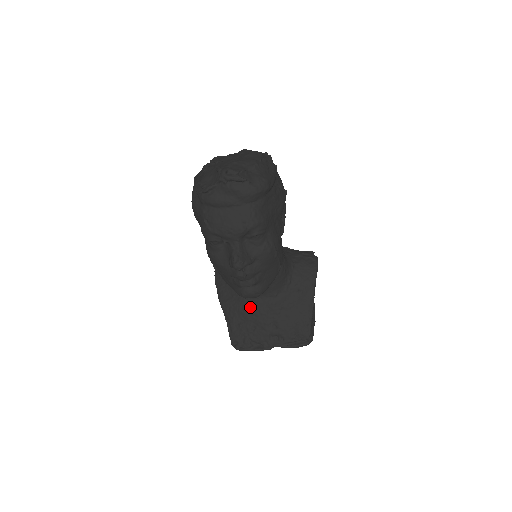
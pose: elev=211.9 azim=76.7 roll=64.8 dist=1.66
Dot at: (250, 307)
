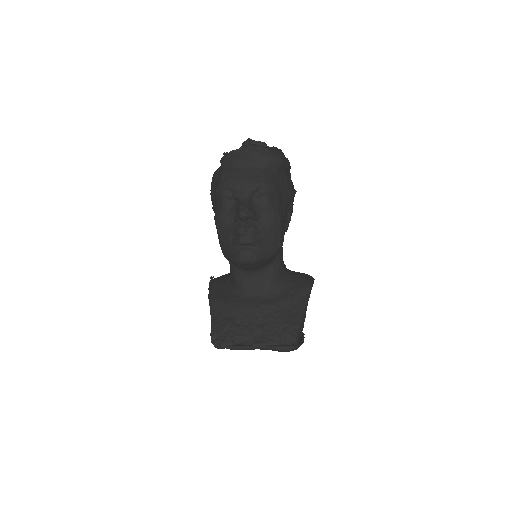
Dot at: (240, 302)
